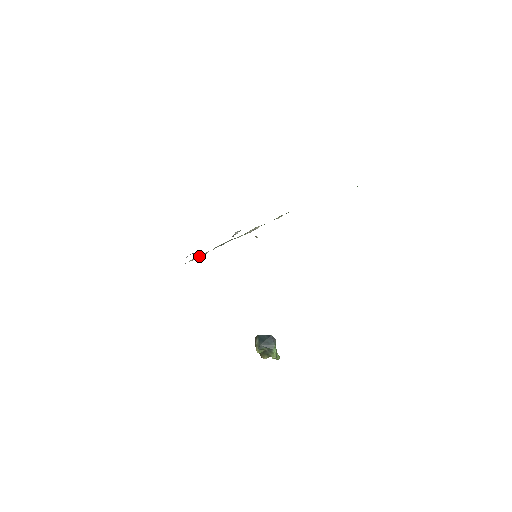
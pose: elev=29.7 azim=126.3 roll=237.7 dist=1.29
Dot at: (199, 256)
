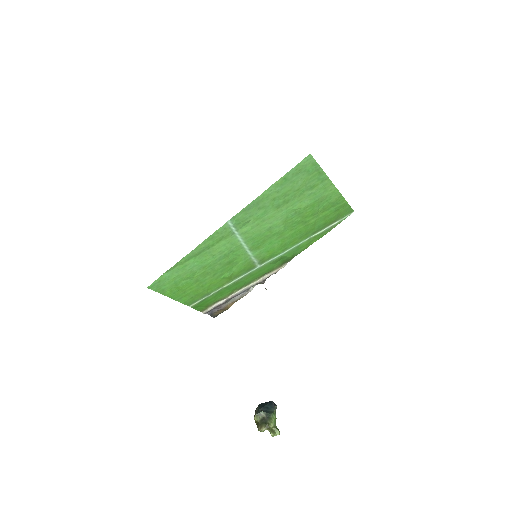
Dot at: (217, 305)
